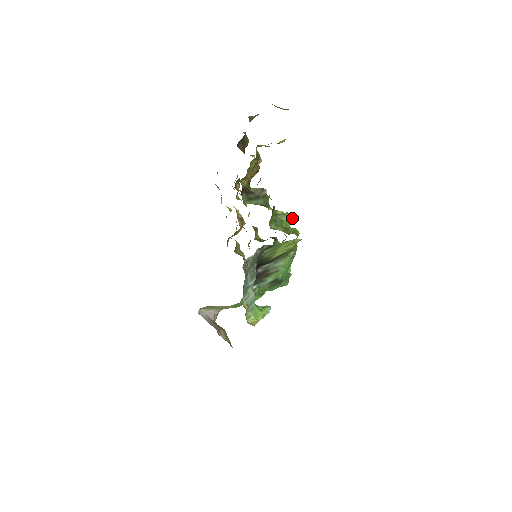
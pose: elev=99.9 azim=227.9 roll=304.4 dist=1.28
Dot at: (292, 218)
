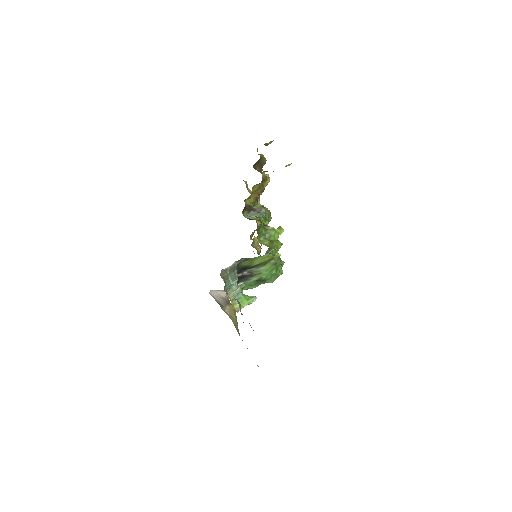
Dot at: (283, 231)
